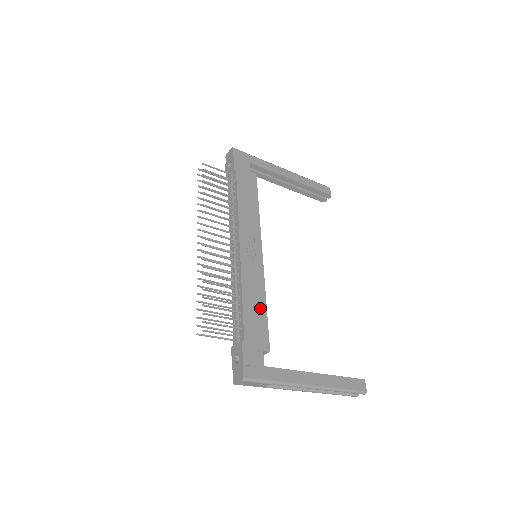
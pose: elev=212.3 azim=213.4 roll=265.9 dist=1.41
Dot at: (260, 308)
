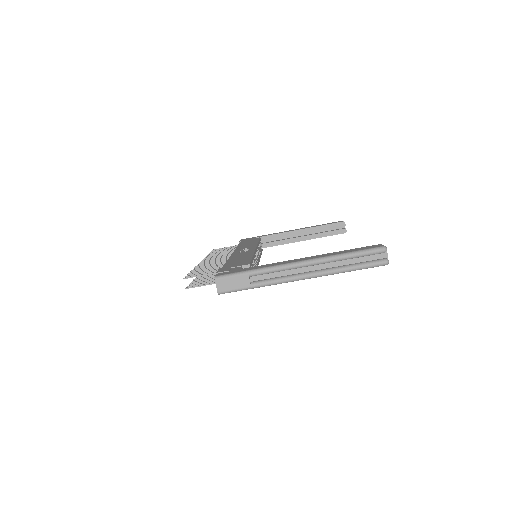
Dot at: (245, 258)
